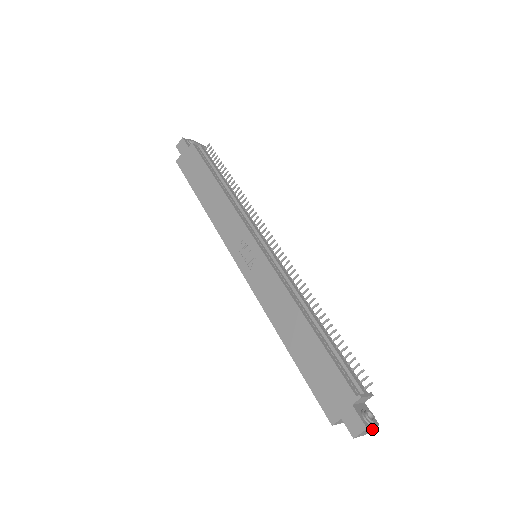
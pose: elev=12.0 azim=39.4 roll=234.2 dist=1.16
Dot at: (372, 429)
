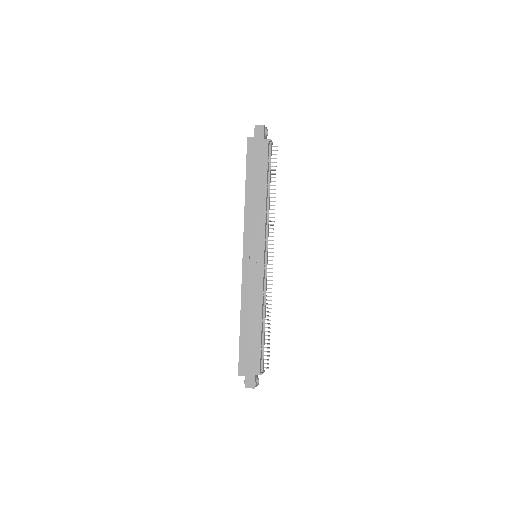
Dot at: occluded
